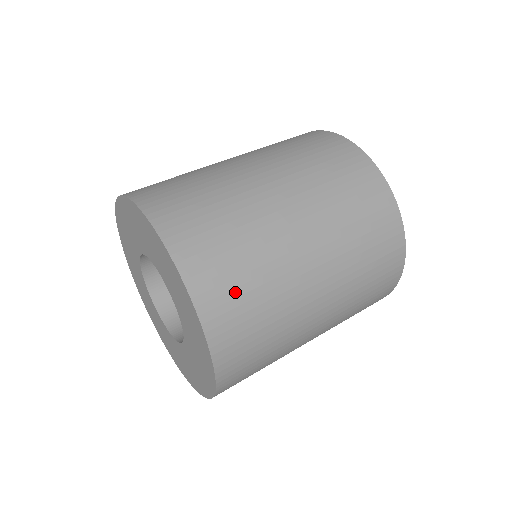
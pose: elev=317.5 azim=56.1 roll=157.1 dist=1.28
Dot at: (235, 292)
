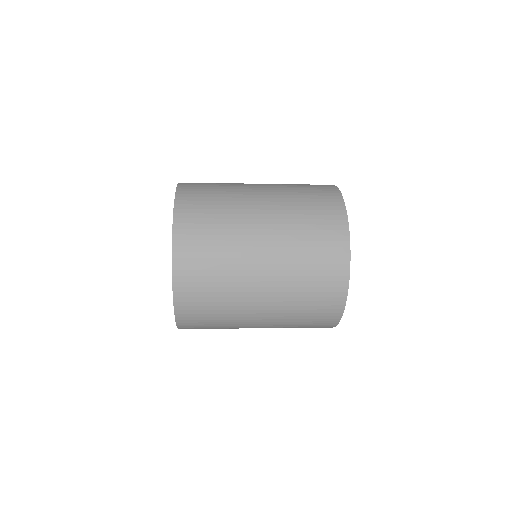
Dot at: (203, 185)
